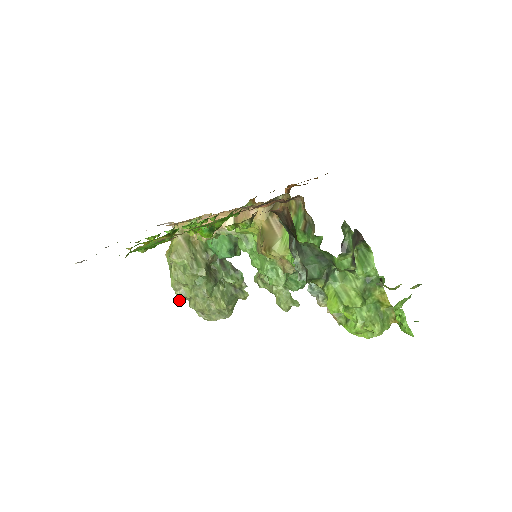
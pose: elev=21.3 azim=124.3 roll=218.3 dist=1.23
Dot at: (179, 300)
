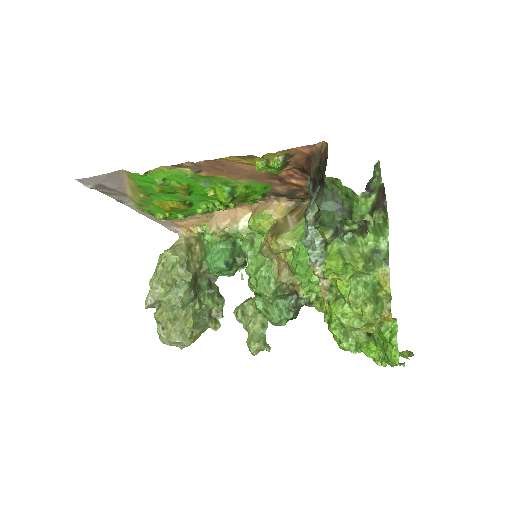
Dot at: (148, 301)
